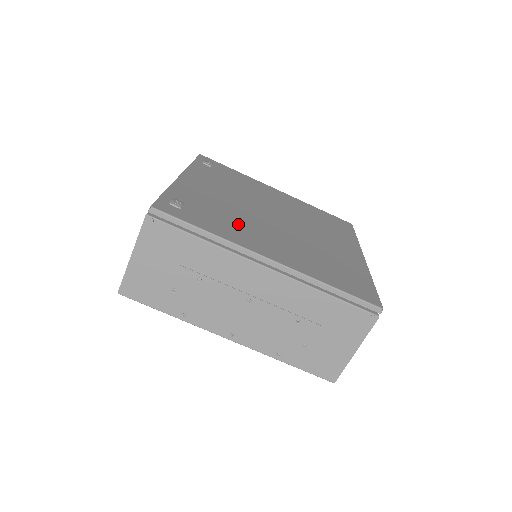
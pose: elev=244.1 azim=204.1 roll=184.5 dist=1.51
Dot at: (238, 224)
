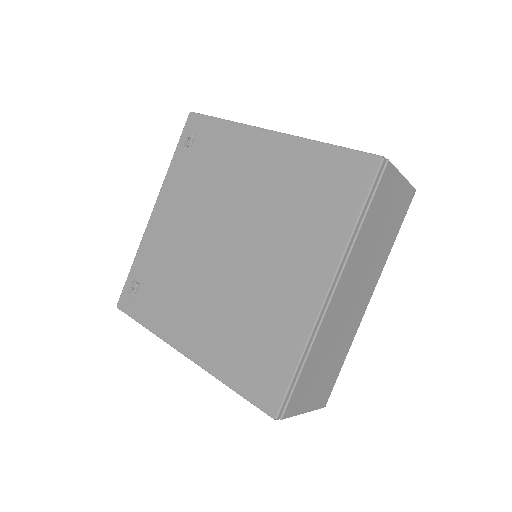
Dot at: (176, 295)
